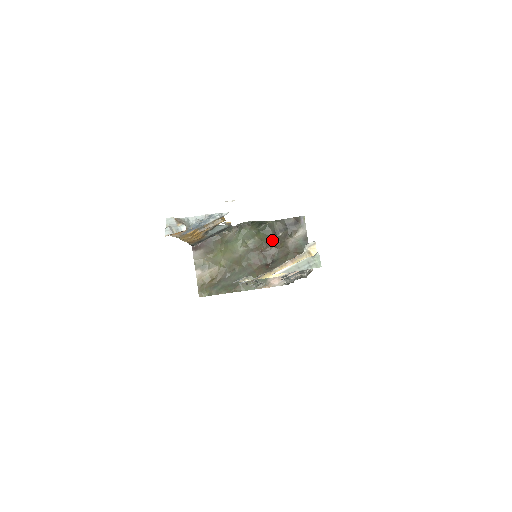
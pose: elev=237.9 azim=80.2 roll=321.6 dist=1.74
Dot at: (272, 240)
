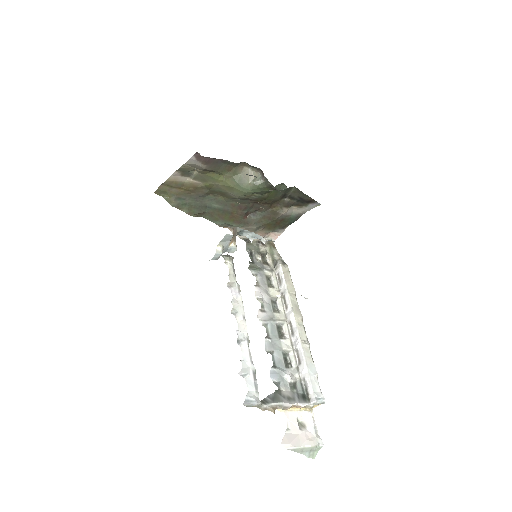
Dot at: (275, 200)
